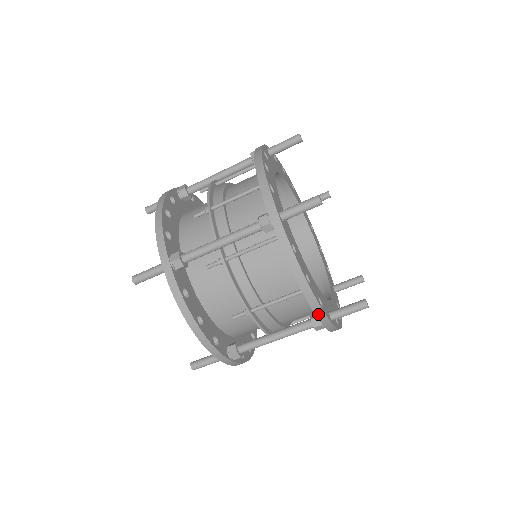
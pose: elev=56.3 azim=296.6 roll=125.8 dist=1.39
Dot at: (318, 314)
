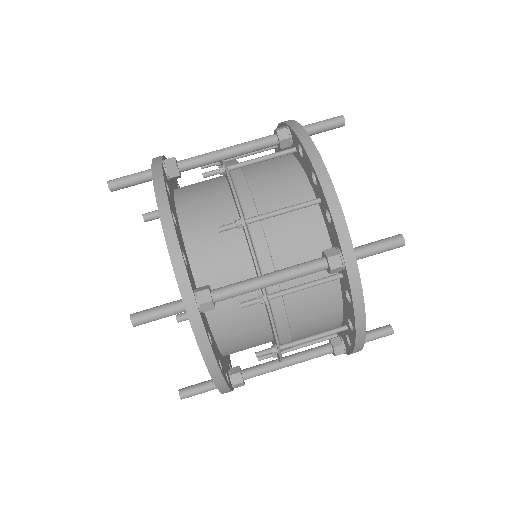
Dot at: (336, 218)
